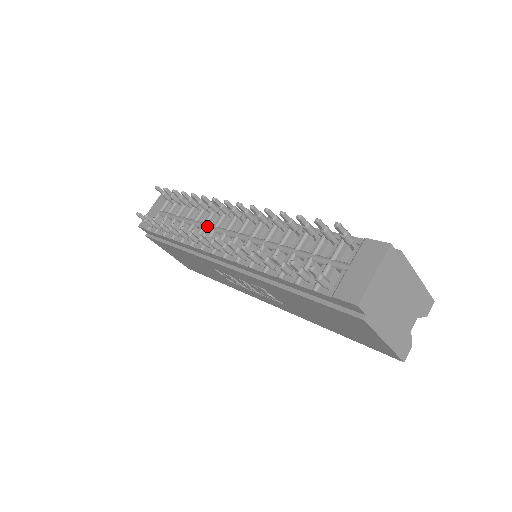
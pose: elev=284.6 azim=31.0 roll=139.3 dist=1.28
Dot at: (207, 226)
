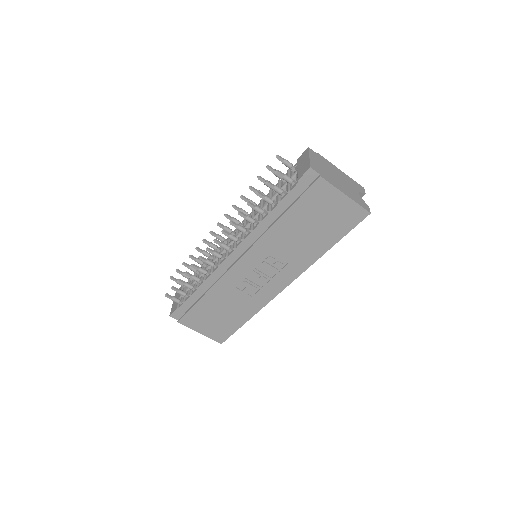
Dot at: (215, 258)
